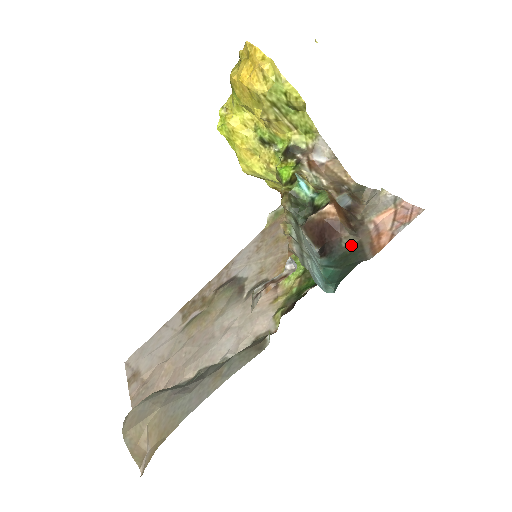
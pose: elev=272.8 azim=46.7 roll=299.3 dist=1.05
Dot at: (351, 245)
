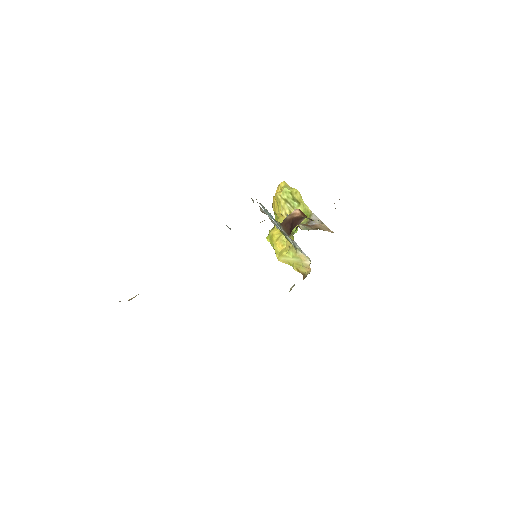
Dot at: occluded
